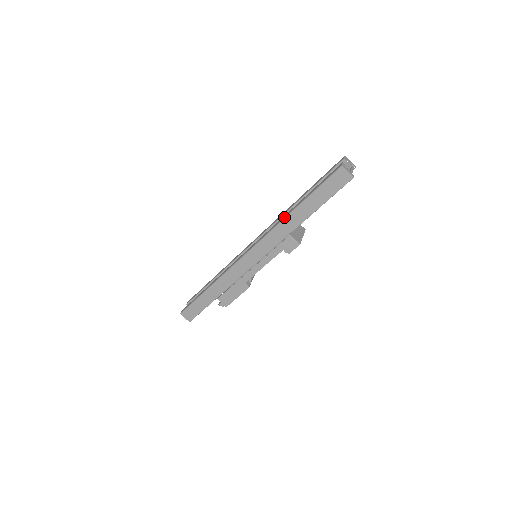
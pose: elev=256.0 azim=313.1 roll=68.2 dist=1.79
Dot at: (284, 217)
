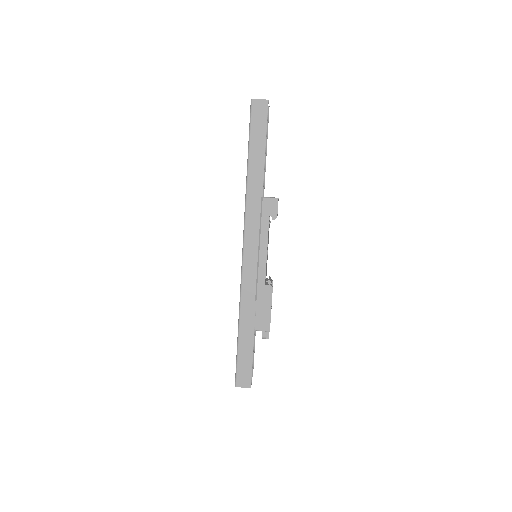
Dot at: occluded
